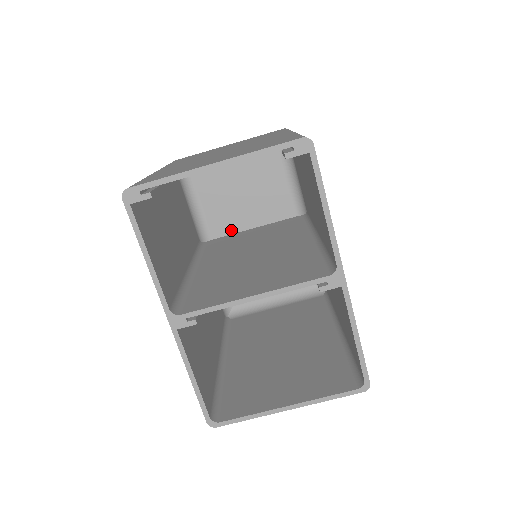
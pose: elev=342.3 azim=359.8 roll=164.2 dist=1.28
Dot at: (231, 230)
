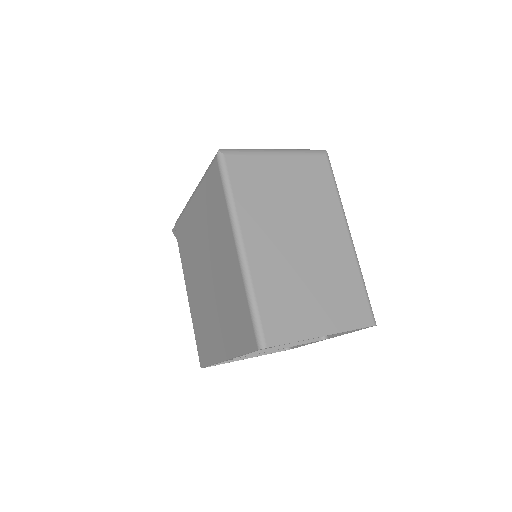
Dot at: occluded
